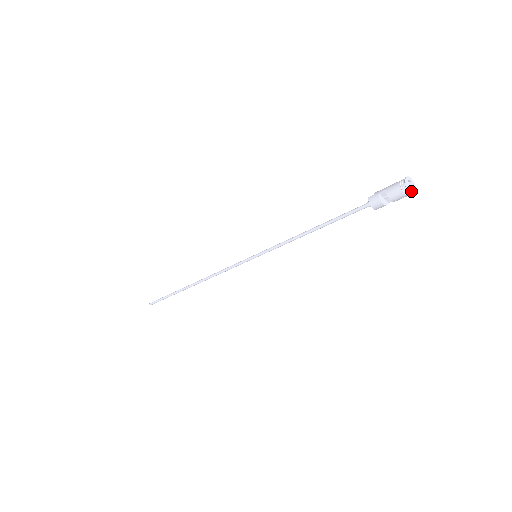
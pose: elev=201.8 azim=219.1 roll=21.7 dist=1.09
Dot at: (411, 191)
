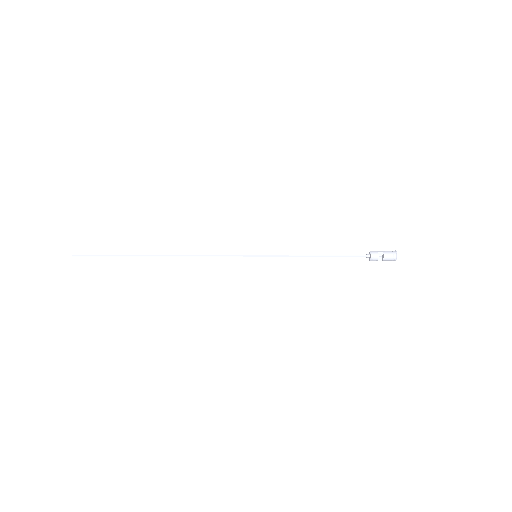
Dot at: (396, 258)
